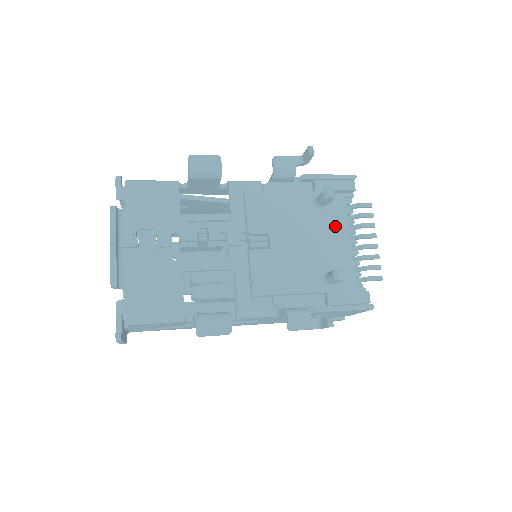
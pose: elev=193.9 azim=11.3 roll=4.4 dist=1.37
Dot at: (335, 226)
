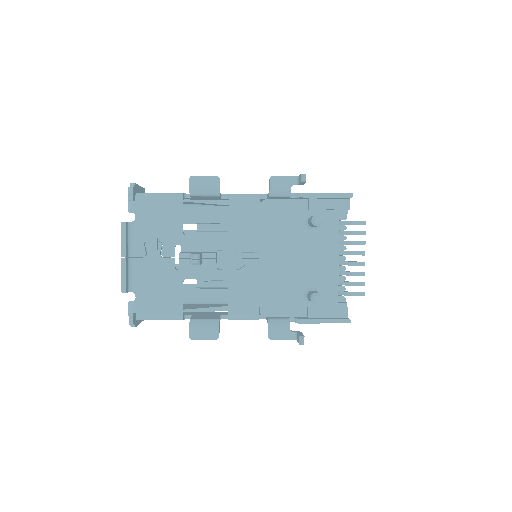
Dot at: (324, 245)
